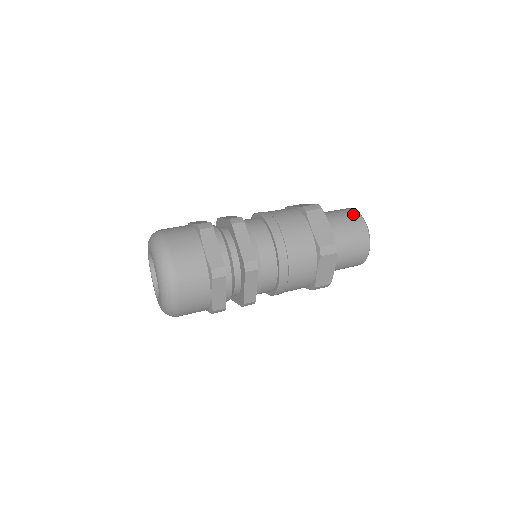
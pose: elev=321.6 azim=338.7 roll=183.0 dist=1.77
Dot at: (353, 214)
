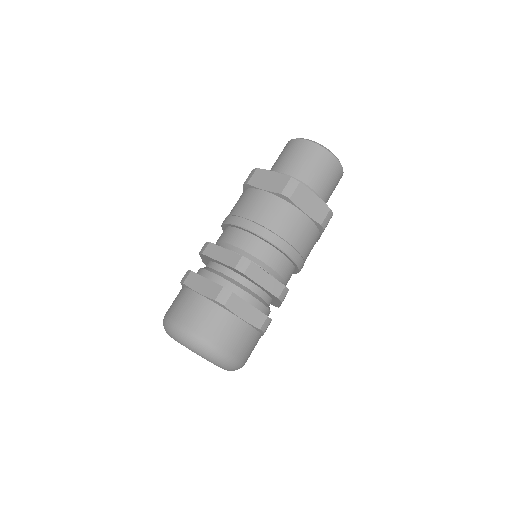
Dot at: (289, 145)
